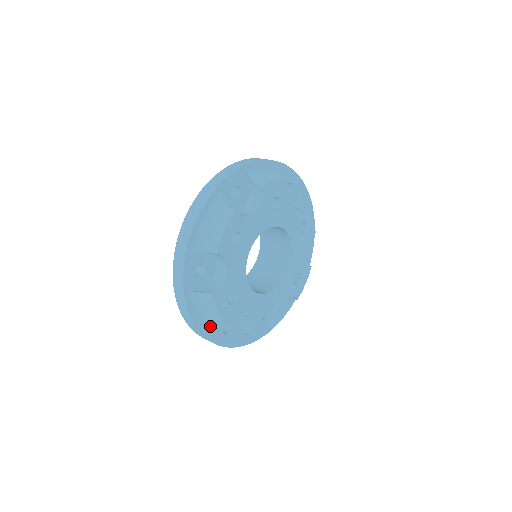
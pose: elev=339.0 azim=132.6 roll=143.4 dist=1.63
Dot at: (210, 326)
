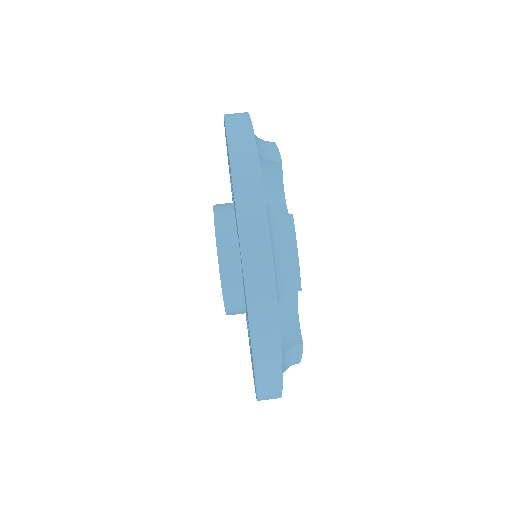
Dot at: occluded
